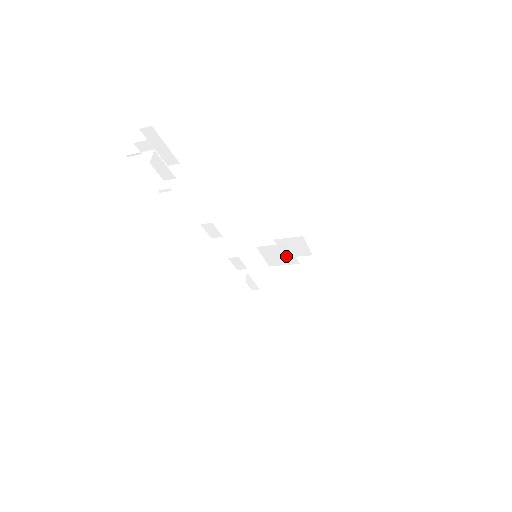
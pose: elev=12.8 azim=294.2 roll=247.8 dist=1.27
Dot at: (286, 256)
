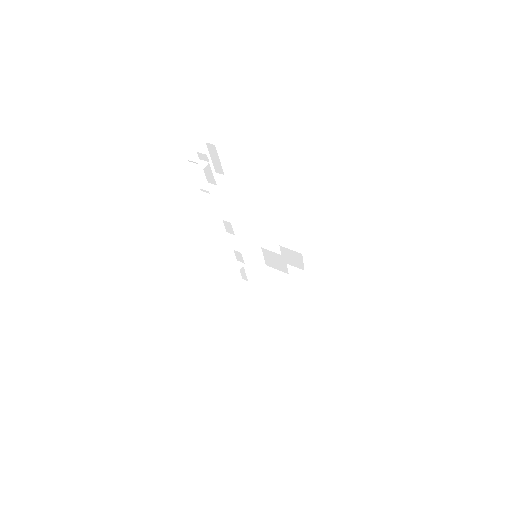
Dot at: (281, 264)
